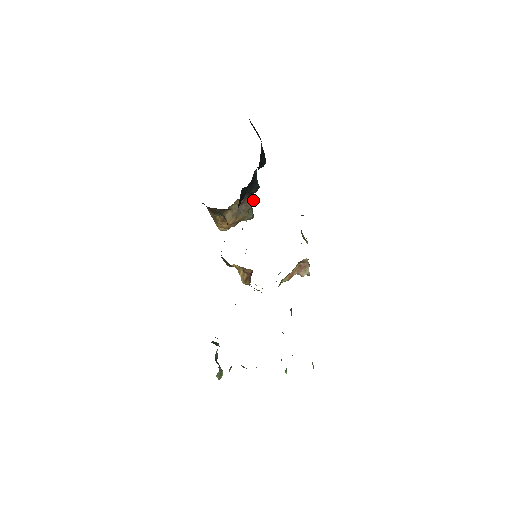
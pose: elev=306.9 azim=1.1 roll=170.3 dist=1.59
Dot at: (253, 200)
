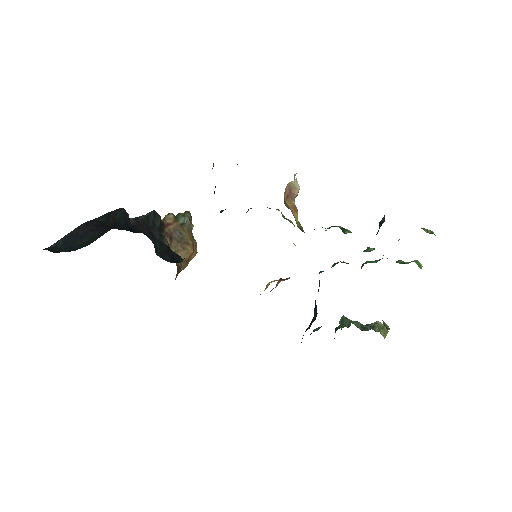
Dot at: (168, 218)
